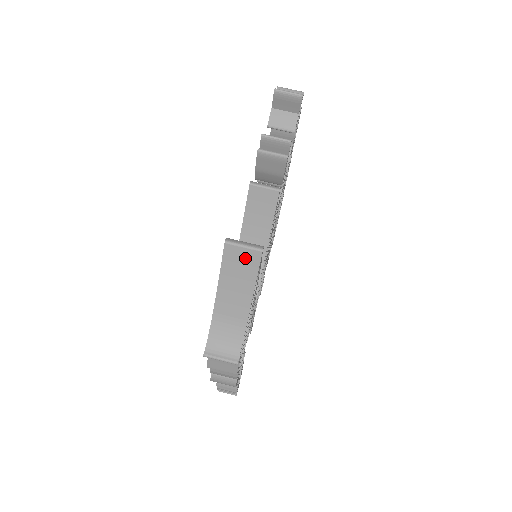
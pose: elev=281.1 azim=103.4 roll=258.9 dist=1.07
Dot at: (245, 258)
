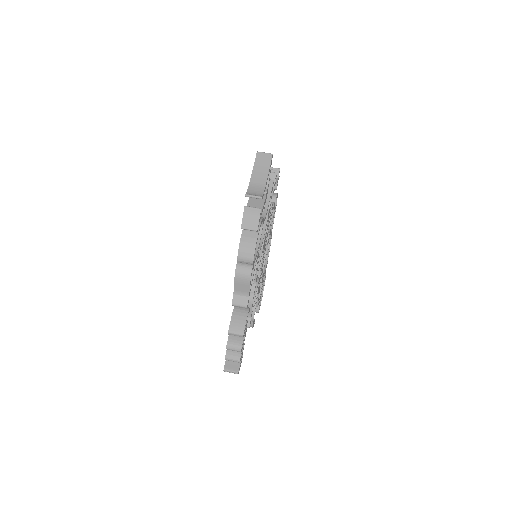
Dot at: (265, 157)
